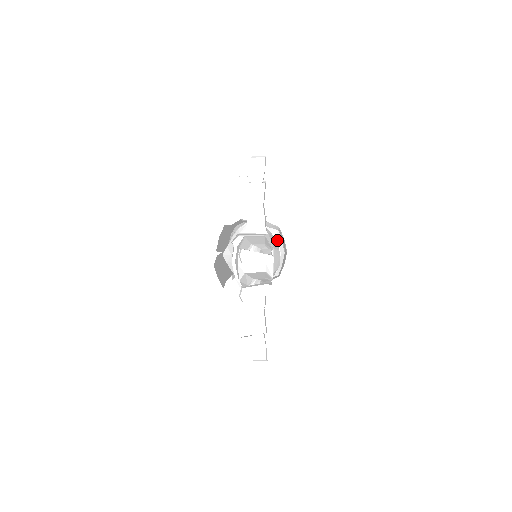
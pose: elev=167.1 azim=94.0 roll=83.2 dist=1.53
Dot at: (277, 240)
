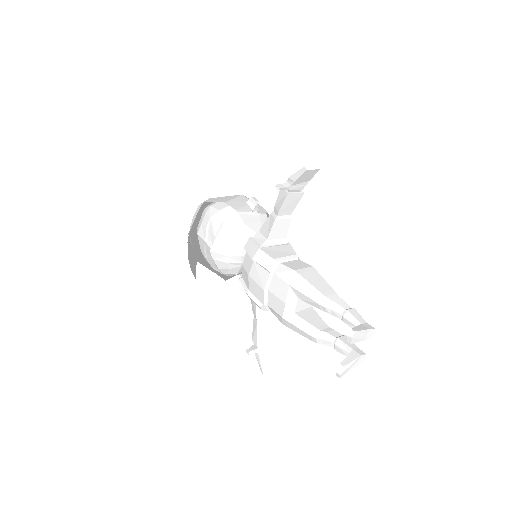
Dot at: occluded
